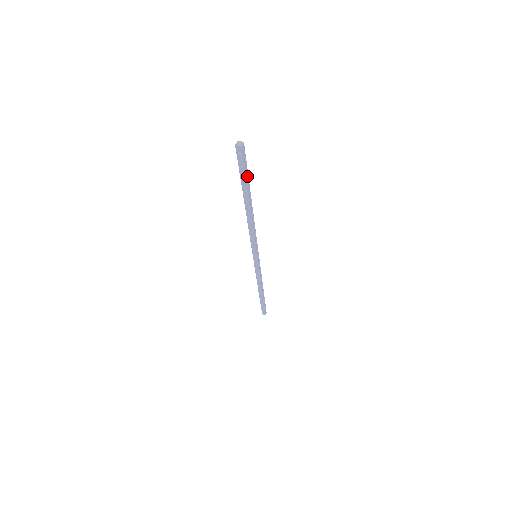
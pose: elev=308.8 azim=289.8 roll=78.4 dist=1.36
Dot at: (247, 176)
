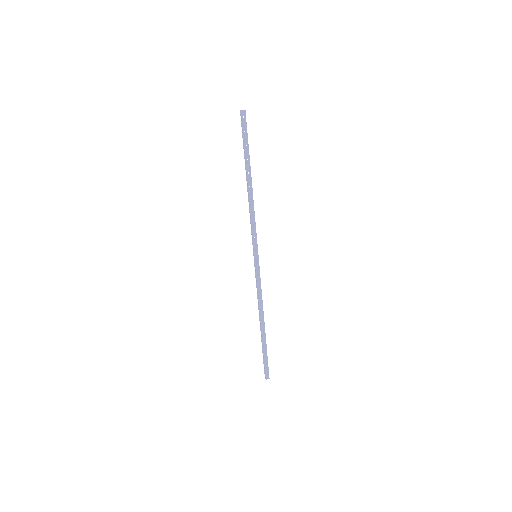
Dot at: (247, 144)
